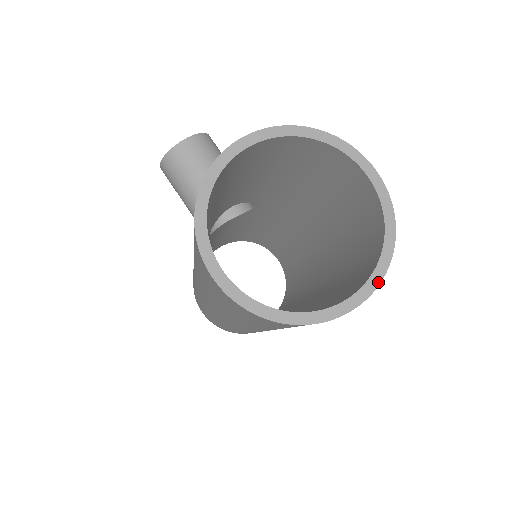
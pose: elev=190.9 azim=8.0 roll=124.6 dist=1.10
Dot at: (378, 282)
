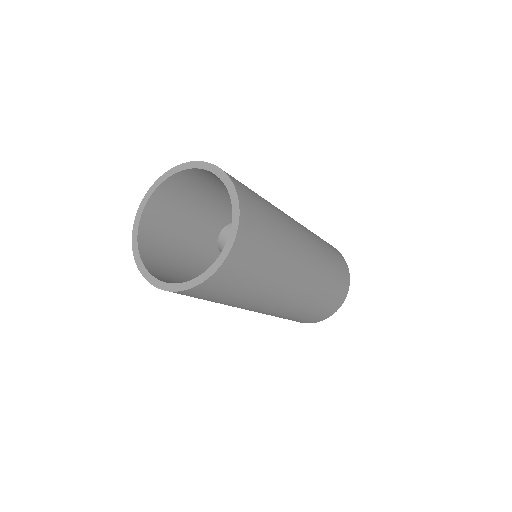
Dot at: (233, 239)
